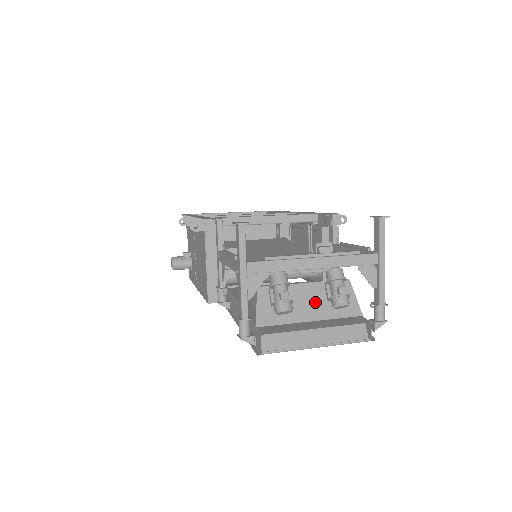
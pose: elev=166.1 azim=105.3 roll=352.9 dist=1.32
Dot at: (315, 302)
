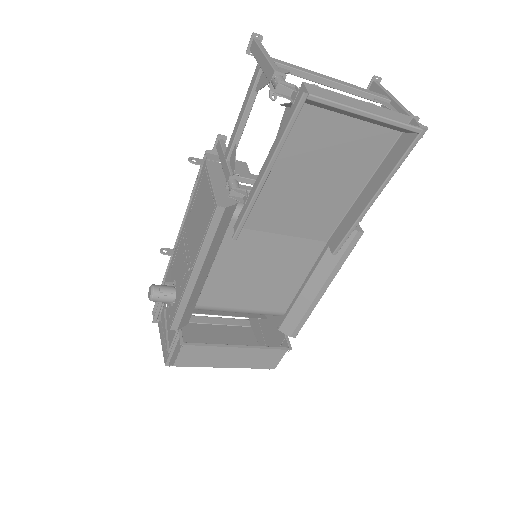
Dot at: occluded
